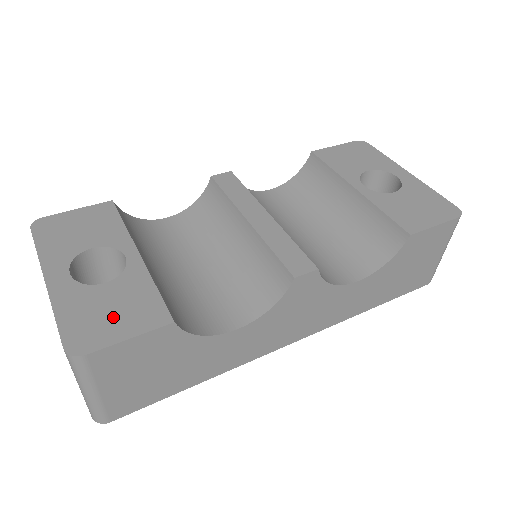
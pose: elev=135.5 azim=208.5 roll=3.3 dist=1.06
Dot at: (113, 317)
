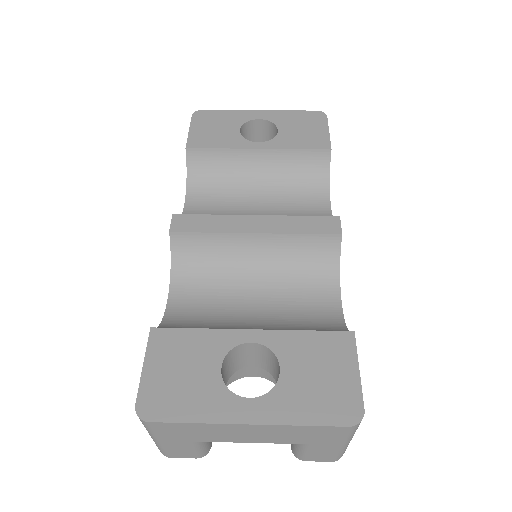
Dot at: (328, 376)
